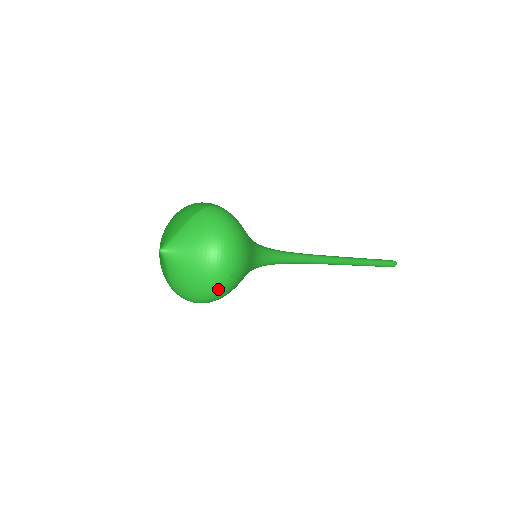
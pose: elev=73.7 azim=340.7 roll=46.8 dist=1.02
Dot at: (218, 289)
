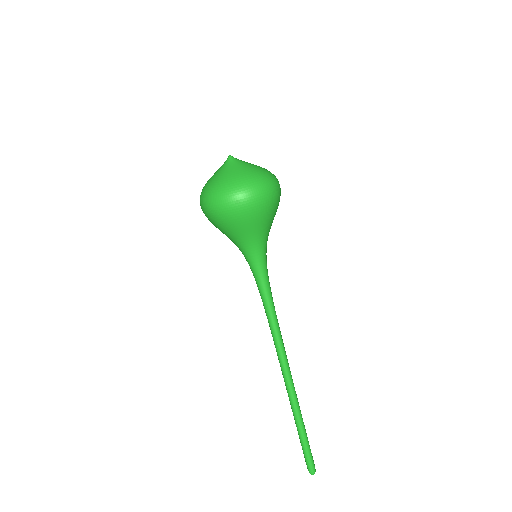
Dot at: (222, 198)
